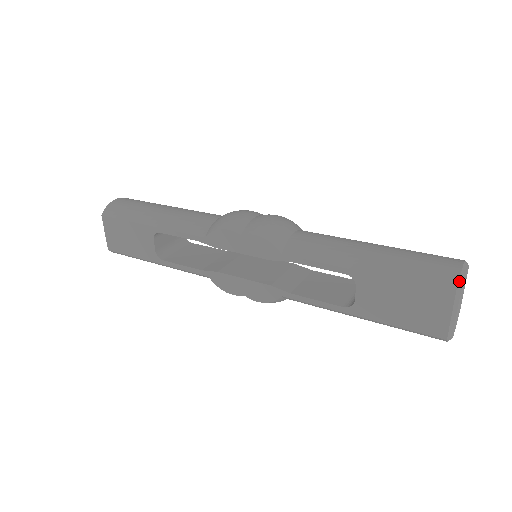
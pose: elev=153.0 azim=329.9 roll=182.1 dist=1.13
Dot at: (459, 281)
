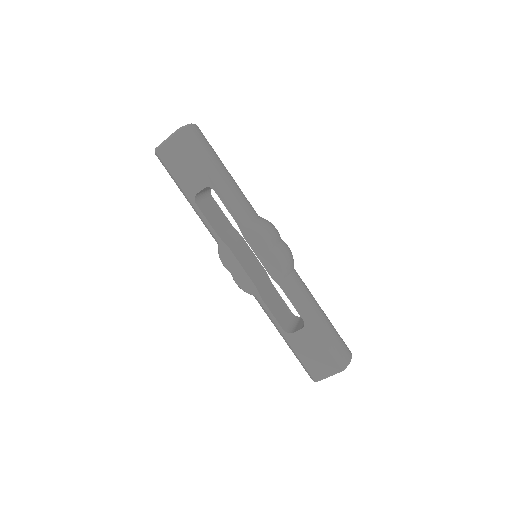
Dot at: occluded
